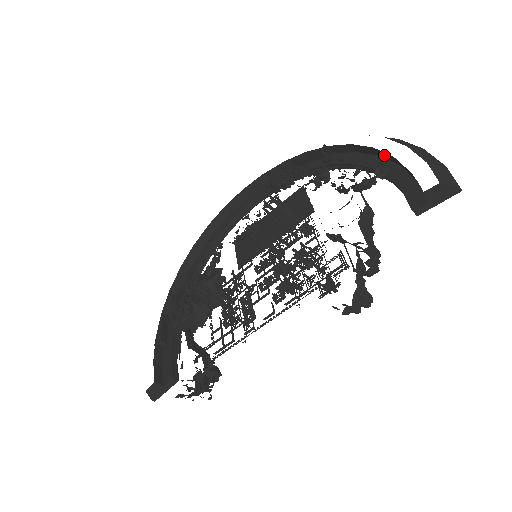
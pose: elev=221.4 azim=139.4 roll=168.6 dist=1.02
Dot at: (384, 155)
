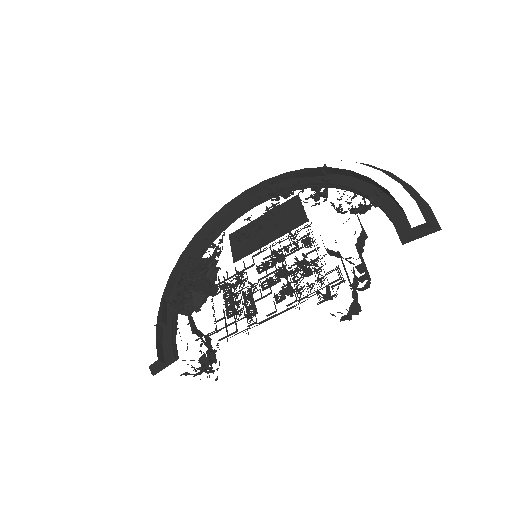
Dot at: (379, 186)
